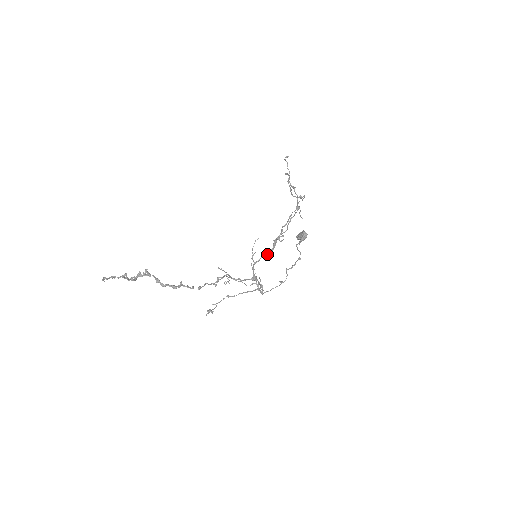
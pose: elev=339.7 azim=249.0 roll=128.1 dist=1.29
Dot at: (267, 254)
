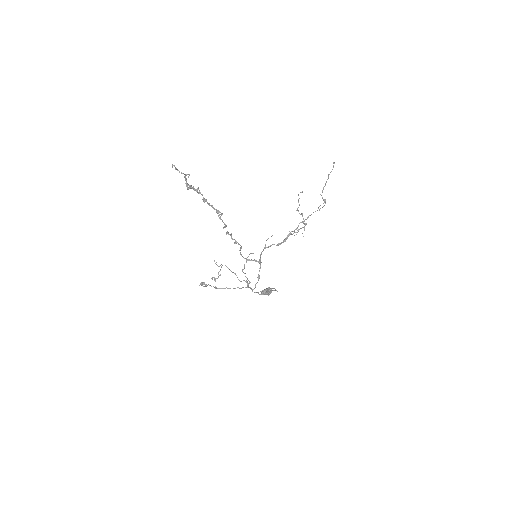
Dot at: (278, 243)
